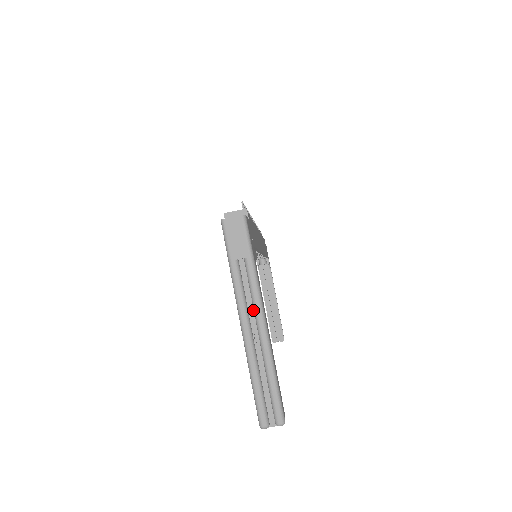
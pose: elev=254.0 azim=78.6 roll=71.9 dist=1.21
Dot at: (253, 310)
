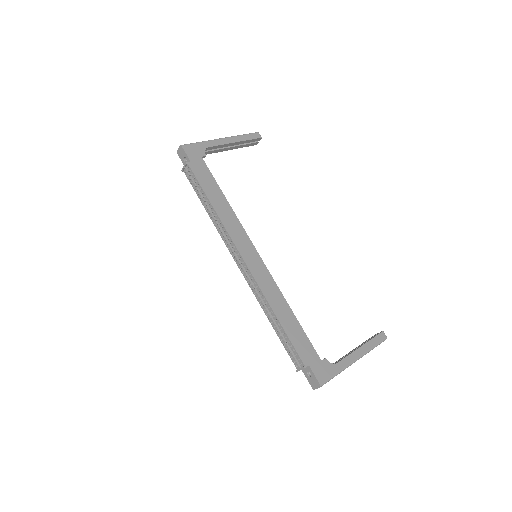
Dot at: occluded
